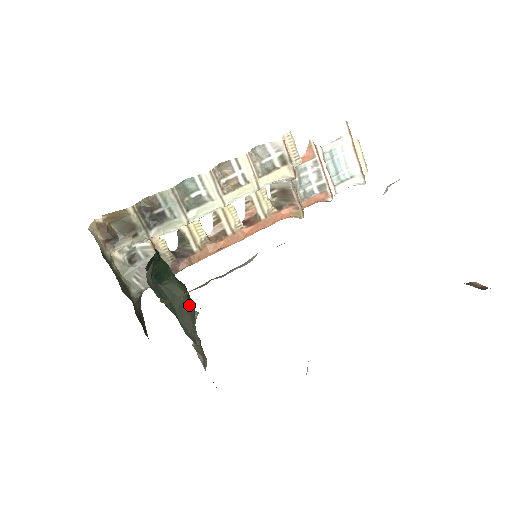
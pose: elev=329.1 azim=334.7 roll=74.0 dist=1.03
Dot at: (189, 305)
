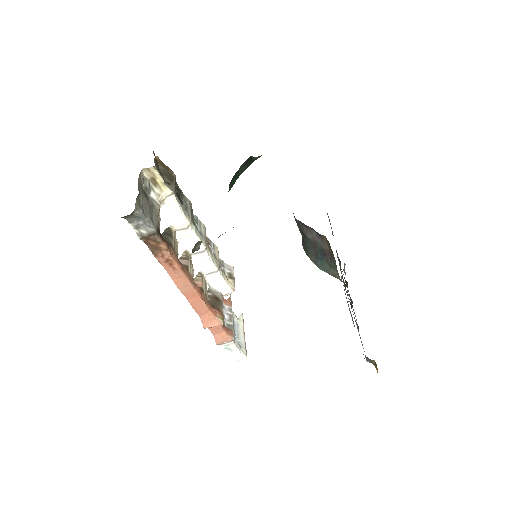
Dot at: occluded
